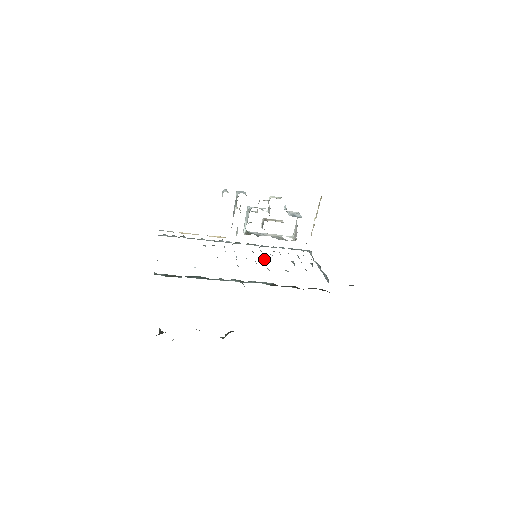
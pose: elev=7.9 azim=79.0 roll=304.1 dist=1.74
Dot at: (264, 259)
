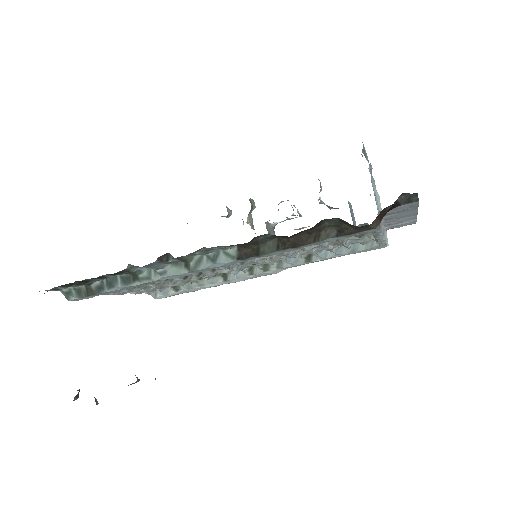
Dot at: occluded
